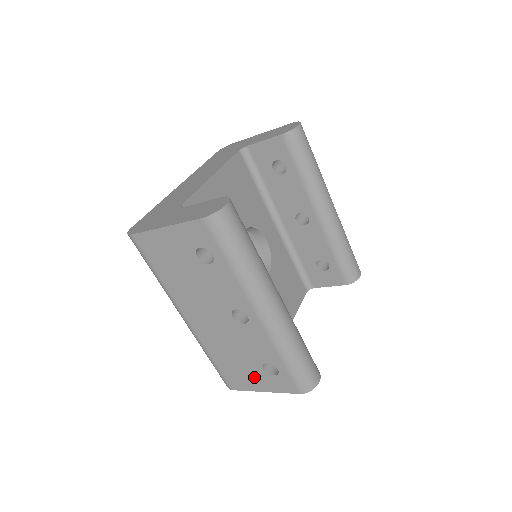
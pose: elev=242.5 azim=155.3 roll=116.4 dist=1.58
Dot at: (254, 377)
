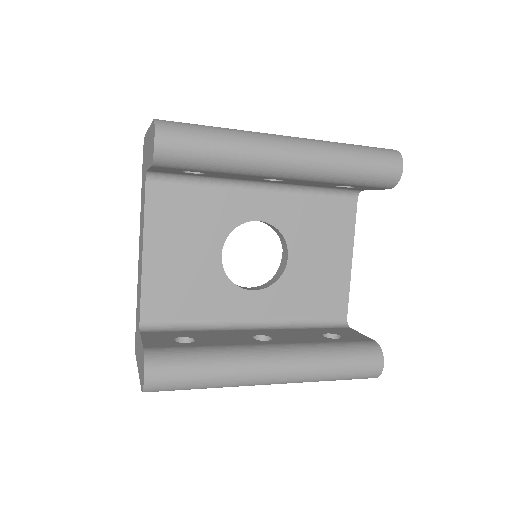
Dot at: occluded
